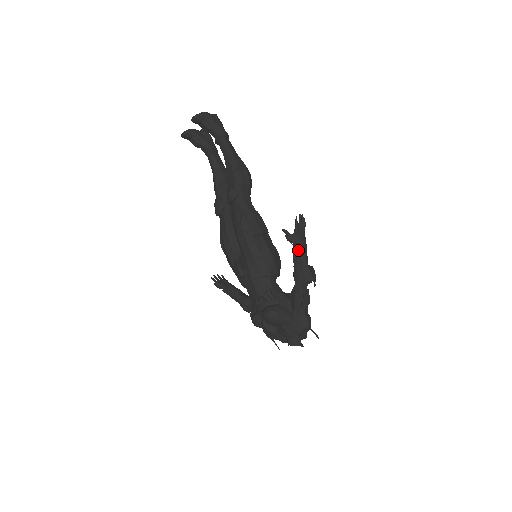
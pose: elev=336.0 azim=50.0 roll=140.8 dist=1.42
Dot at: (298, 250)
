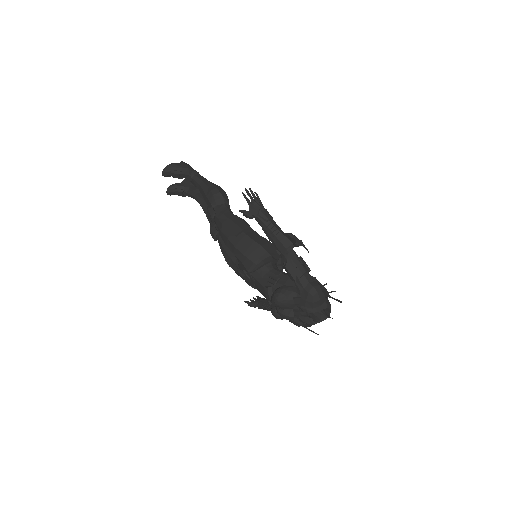
Dot at: (261, 222)
